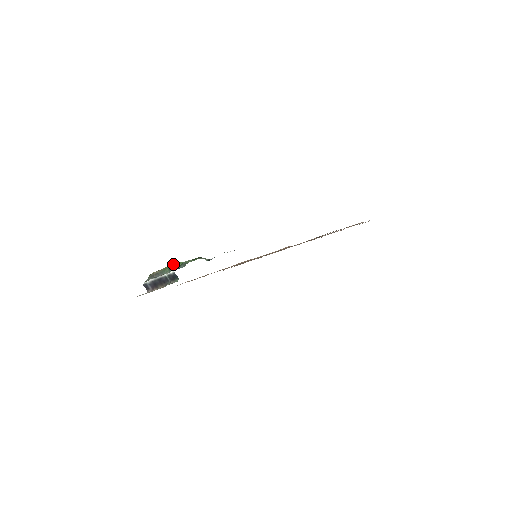
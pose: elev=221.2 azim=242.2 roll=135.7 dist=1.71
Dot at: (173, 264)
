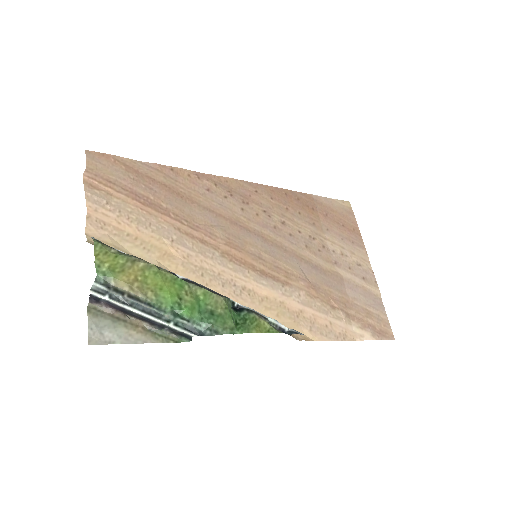
Dot at: (186, 312)
